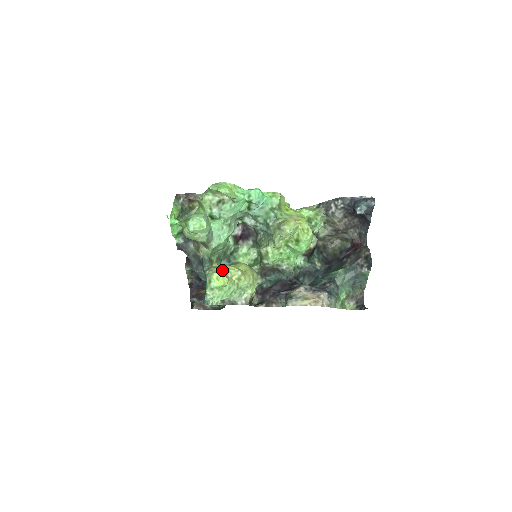
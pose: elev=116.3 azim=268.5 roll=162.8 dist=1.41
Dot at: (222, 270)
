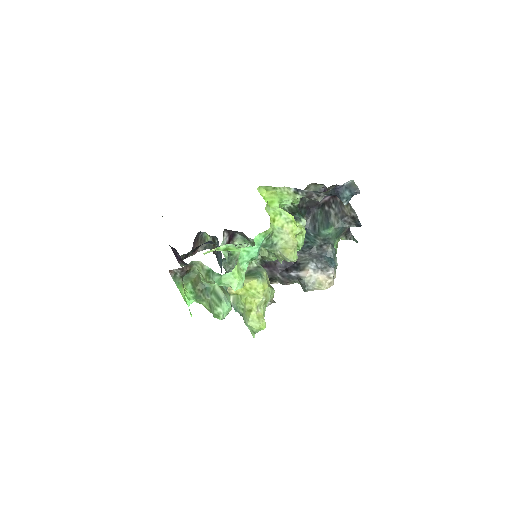
Dot at: (255, 315)
